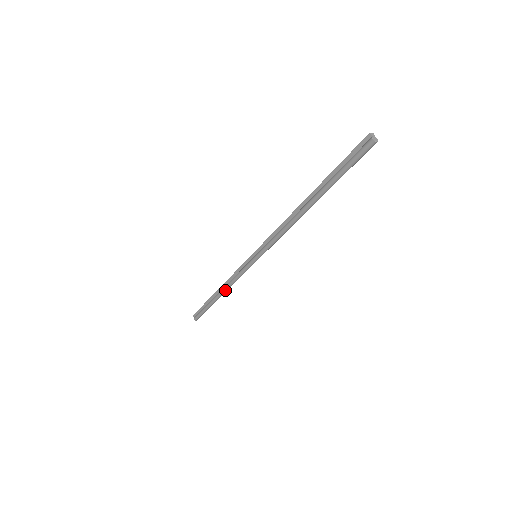
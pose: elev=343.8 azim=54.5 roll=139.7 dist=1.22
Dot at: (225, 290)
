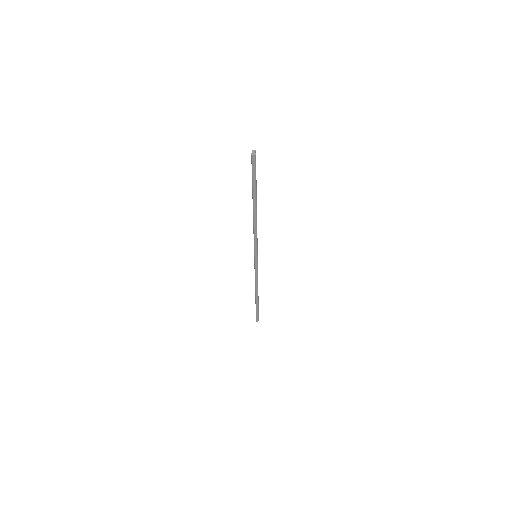
Dot at: (256, 289)
